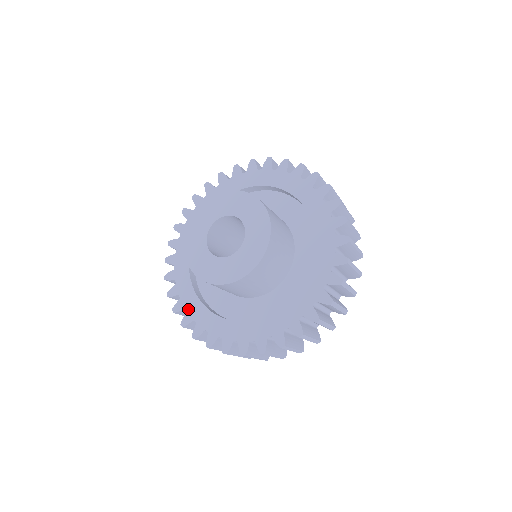
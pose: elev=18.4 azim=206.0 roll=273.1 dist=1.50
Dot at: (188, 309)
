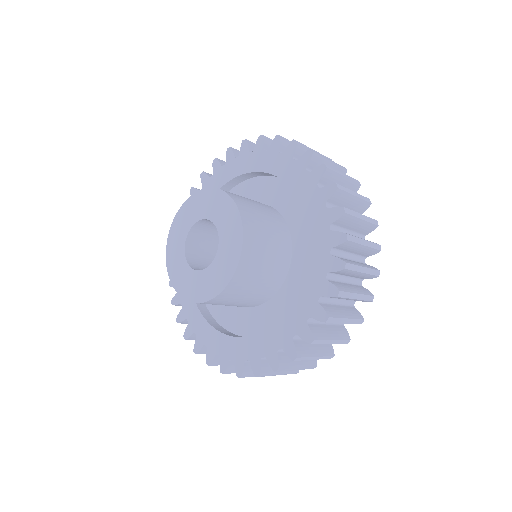
Dot at: (248, 357)
